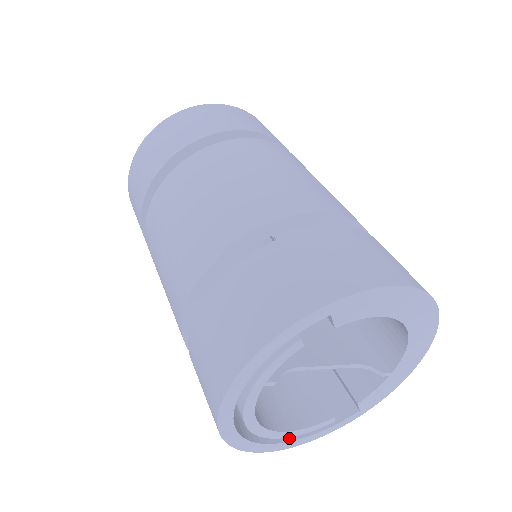
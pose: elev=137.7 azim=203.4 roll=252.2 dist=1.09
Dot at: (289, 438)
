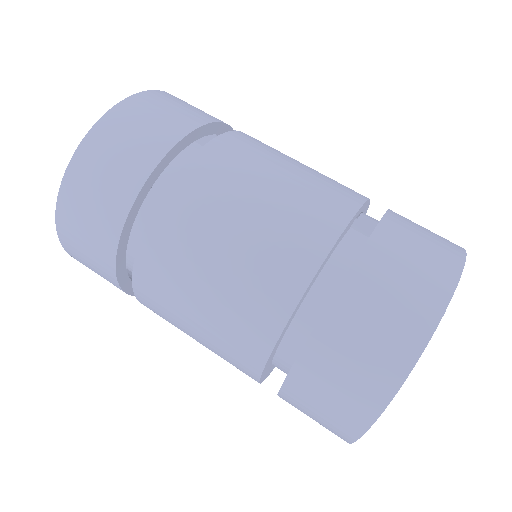
Dot at: occluded
